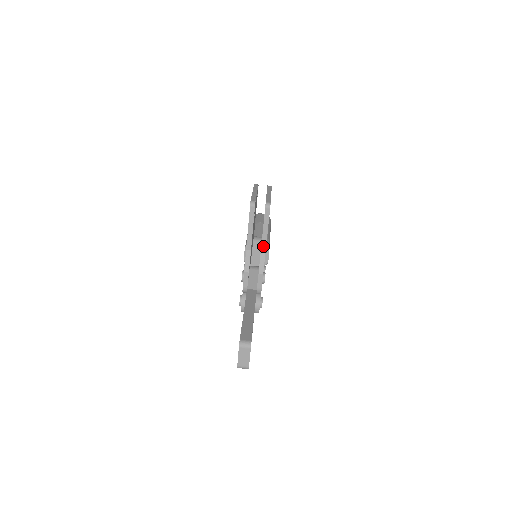
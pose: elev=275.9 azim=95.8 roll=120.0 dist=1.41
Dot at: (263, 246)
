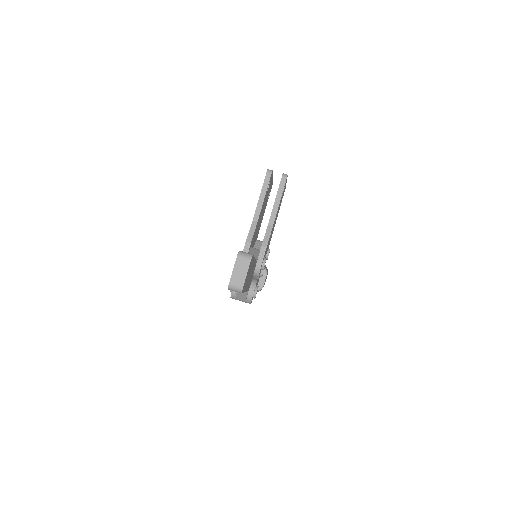
Dot at: (272, 219)
